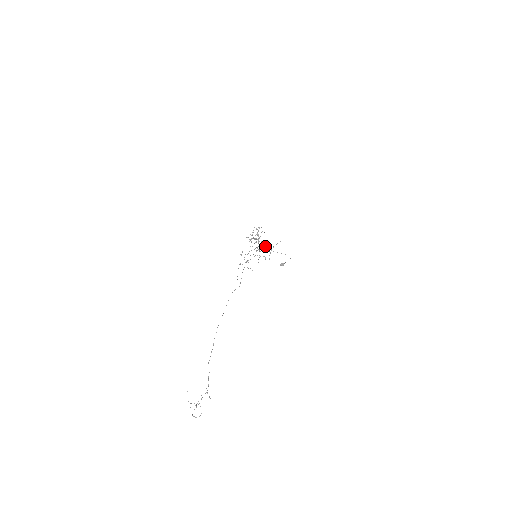
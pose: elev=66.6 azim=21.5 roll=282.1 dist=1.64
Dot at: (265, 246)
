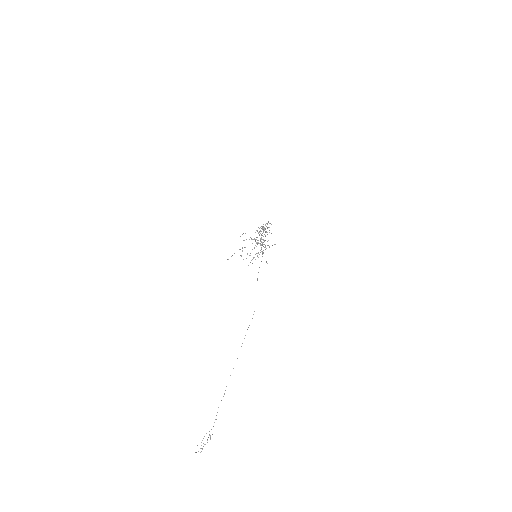
Dot at: (262, 239)
